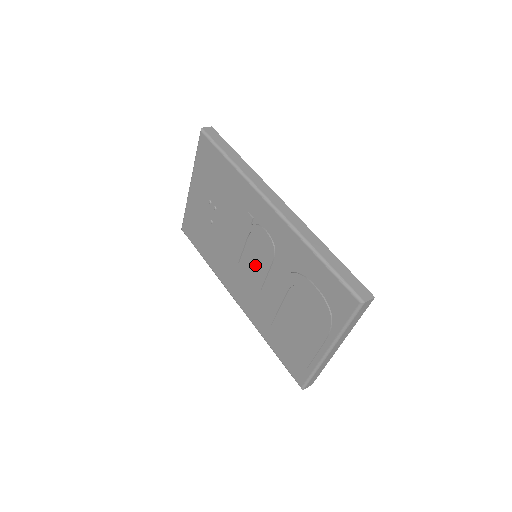
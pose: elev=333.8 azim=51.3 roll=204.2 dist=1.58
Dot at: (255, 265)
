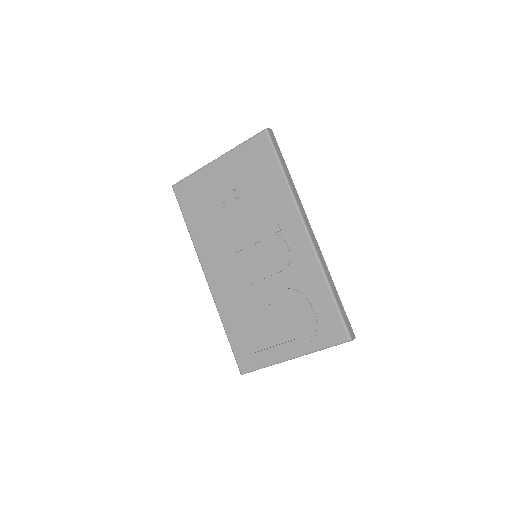
Dot at: (255, 264)
